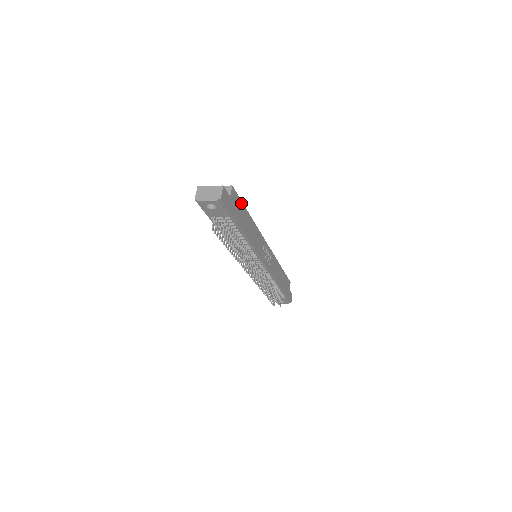
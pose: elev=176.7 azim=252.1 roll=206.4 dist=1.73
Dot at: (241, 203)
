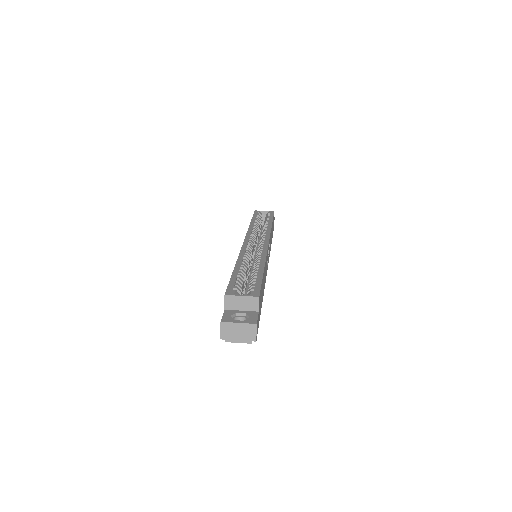
Dot at: occluded
